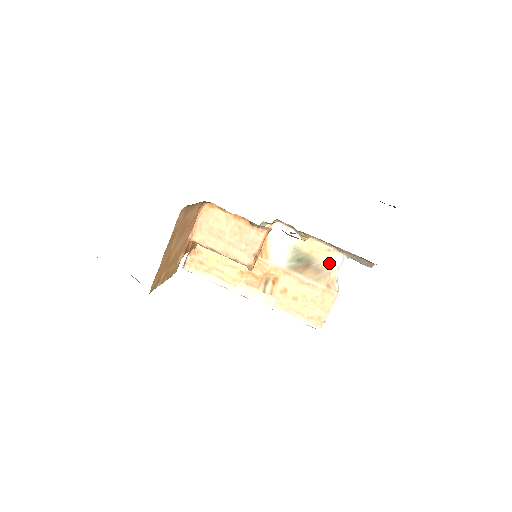
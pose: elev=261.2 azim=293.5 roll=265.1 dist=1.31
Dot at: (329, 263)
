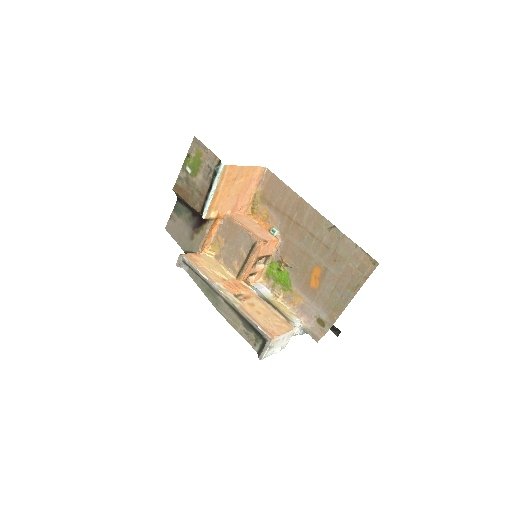
Dot at: (289, 318)
